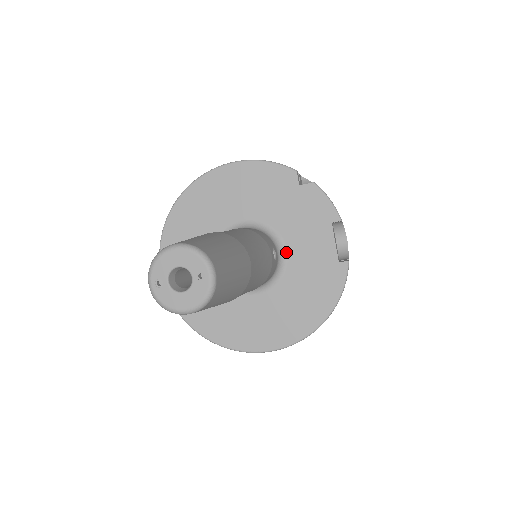
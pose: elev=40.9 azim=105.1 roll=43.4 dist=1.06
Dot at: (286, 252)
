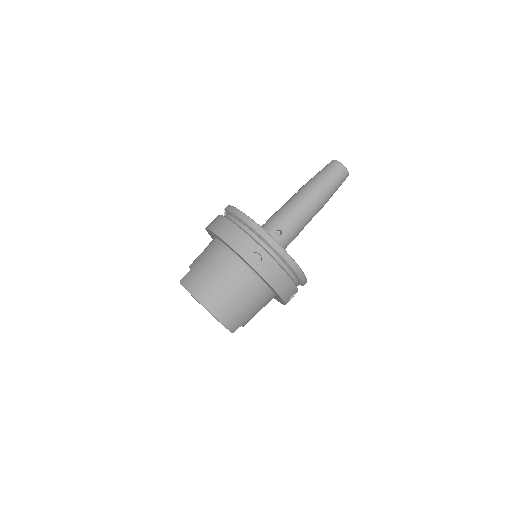
Dot at: occluded
